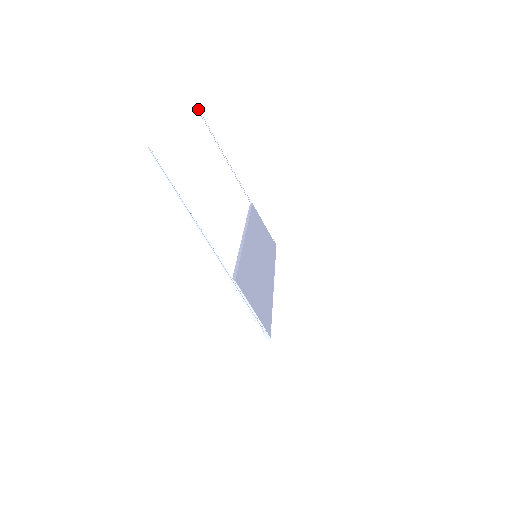
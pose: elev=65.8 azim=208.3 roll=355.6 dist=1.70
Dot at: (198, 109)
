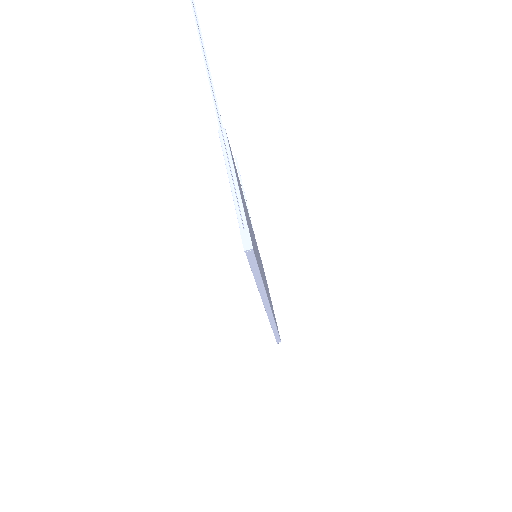
Dot at: (235, 156)
